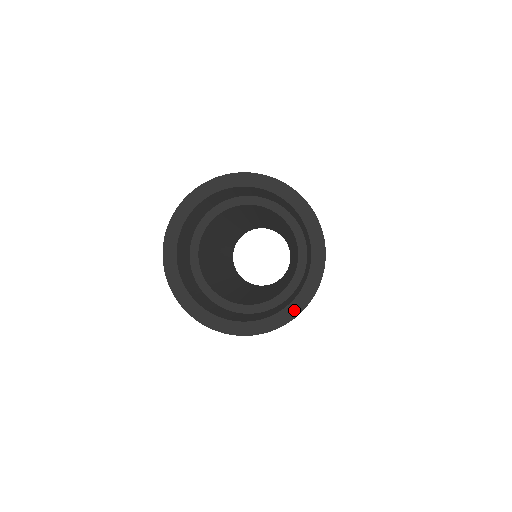
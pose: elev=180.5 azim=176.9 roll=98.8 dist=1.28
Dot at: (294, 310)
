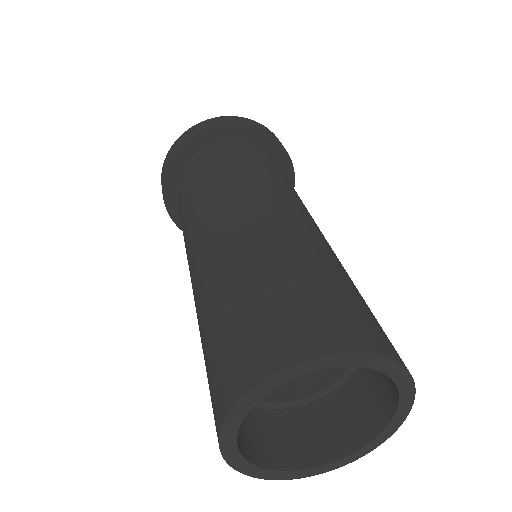
Dot at: (377, 442)
